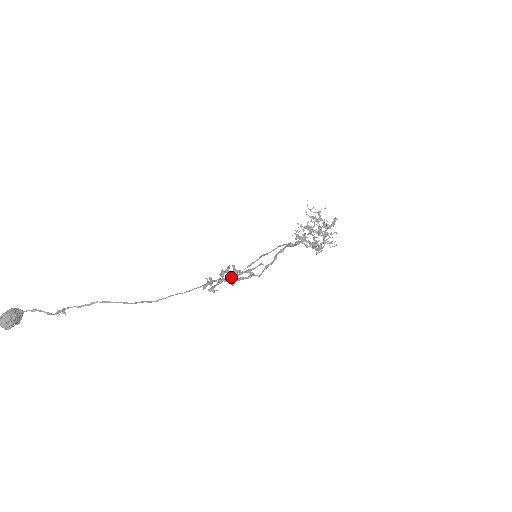
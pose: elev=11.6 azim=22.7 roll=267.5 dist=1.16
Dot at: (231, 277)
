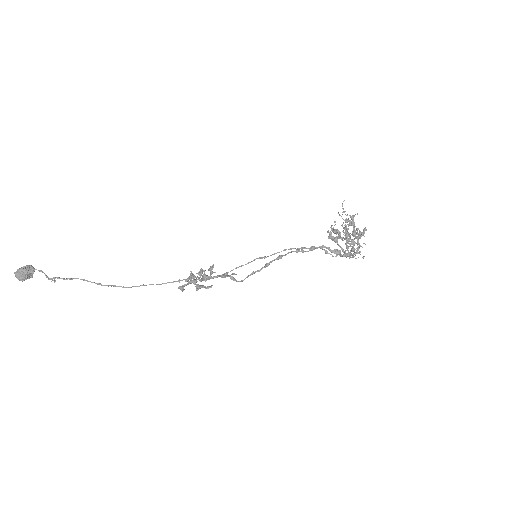
Dot at: occluded
